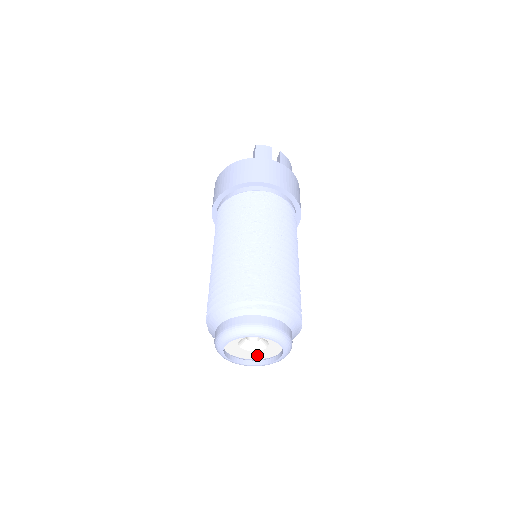
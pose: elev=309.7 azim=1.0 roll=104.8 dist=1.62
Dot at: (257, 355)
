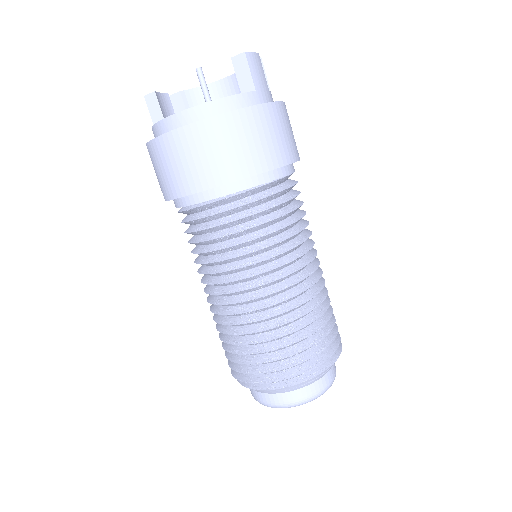
Dot at: occluded
